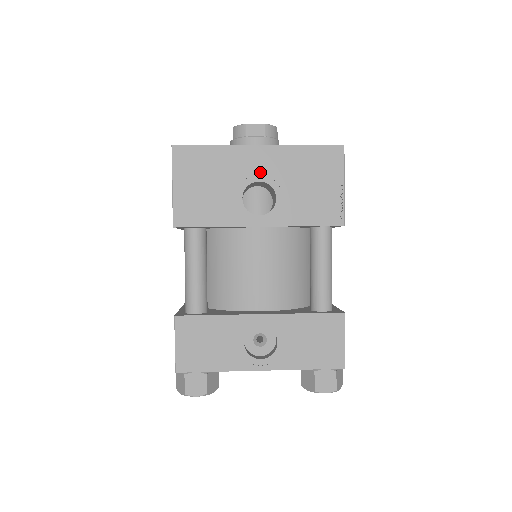
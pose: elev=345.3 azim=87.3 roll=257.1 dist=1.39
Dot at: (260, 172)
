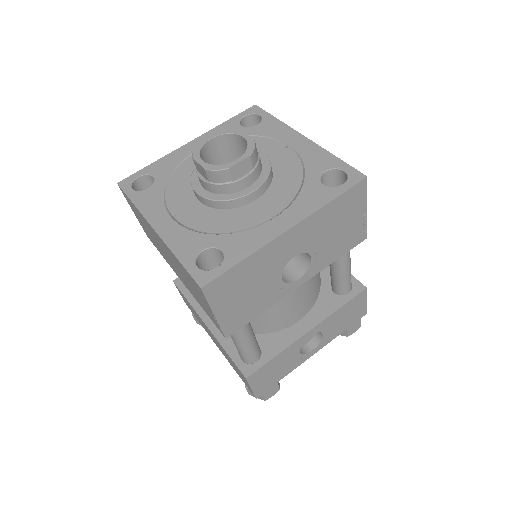
Dot at: (294, 250)
